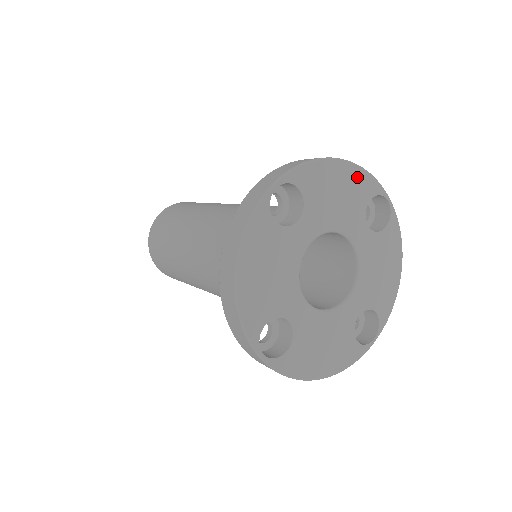
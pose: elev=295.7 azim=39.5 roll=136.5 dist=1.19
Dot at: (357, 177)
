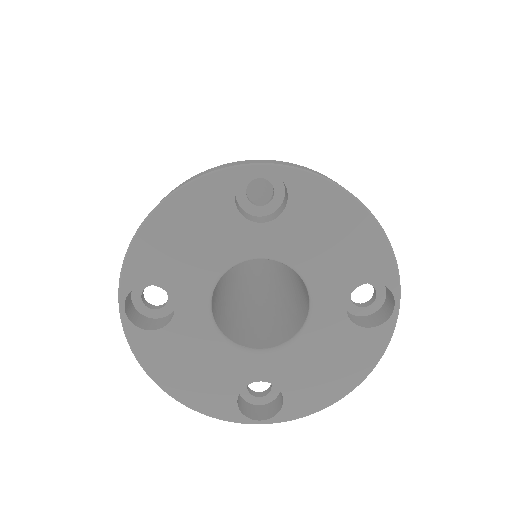
Dot at: (373, 244)
